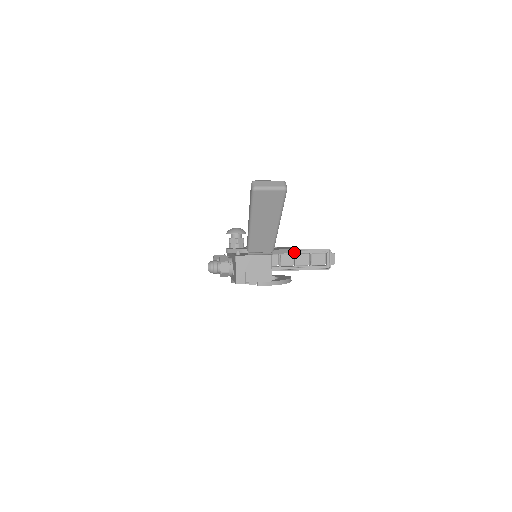
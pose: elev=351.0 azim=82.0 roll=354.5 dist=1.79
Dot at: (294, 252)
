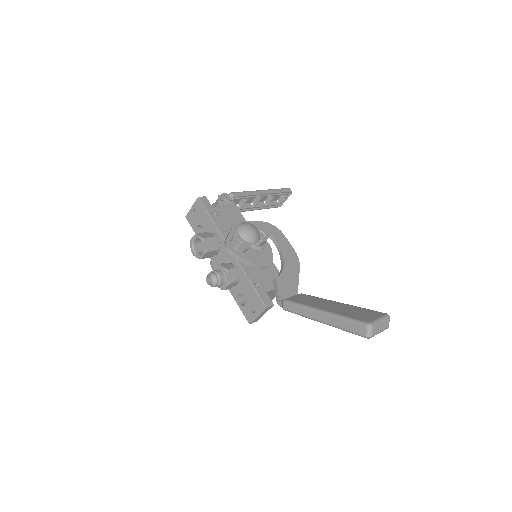
Dot at: (262, 196)
